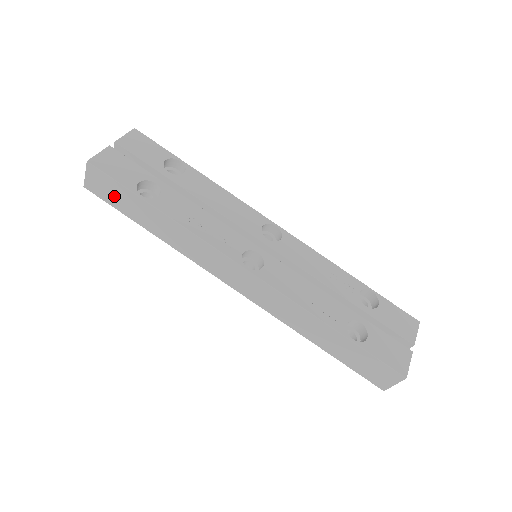
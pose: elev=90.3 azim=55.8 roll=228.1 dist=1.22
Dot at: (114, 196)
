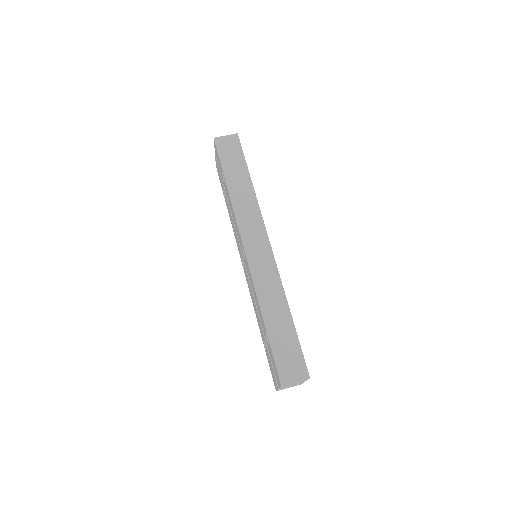
Dot at: (230, 155)
